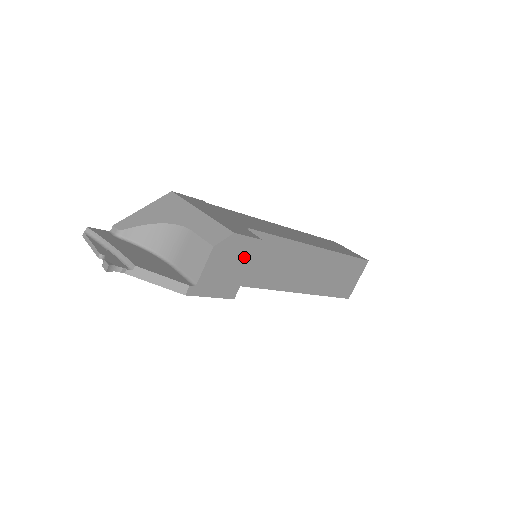
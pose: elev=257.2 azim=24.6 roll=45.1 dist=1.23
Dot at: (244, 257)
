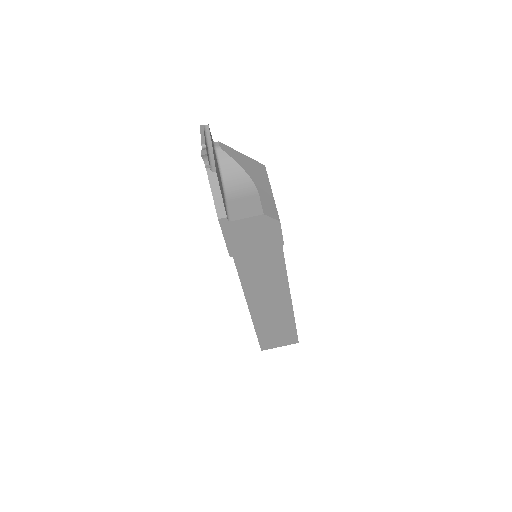
Dot at: (265, 241)
